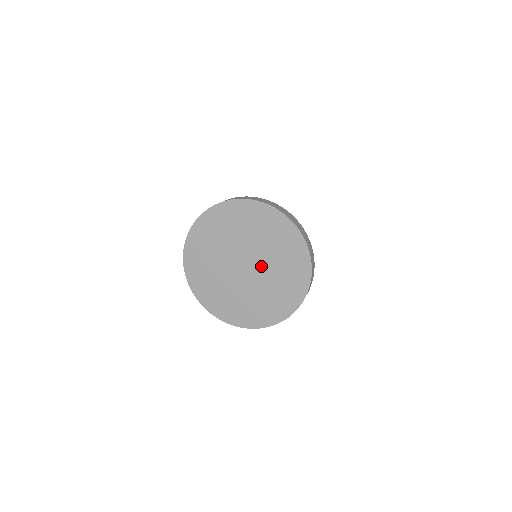
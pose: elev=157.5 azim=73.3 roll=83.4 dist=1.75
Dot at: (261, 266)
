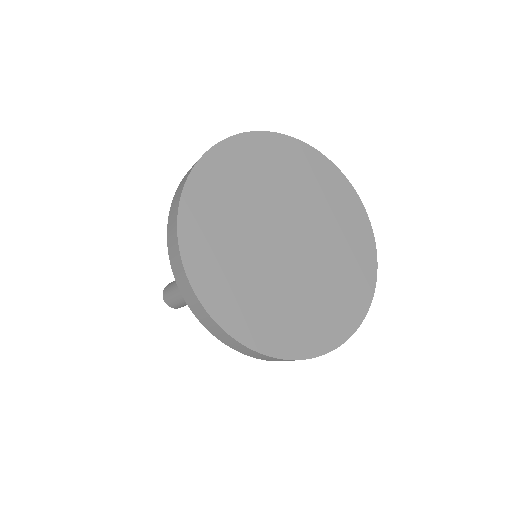
Dot at: (311, 231)
